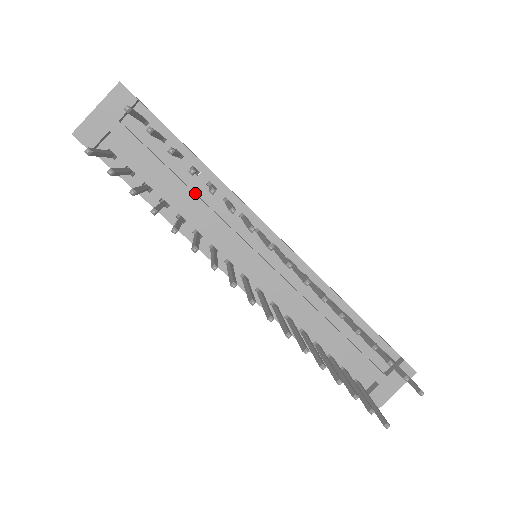
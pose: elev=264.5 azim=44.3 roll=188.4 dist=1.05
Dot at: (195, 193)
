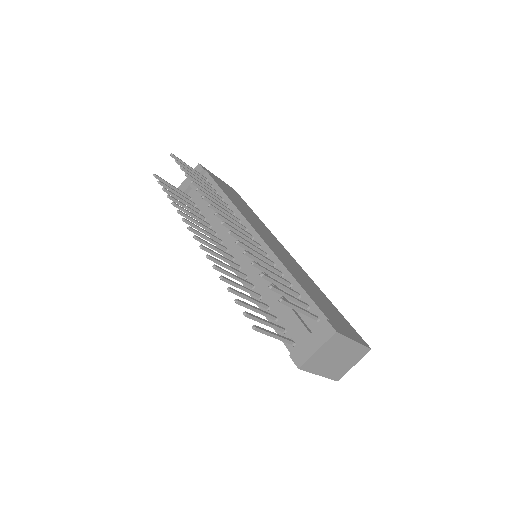
Dot at: occluded
